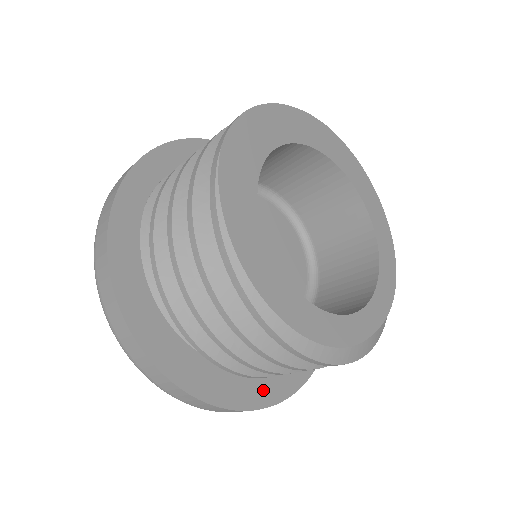
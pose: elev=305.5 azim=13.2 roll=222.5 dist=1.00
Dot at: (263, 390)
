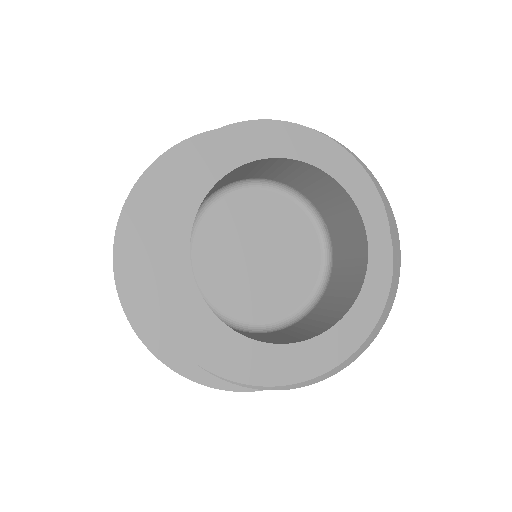
Dot at: occluded
